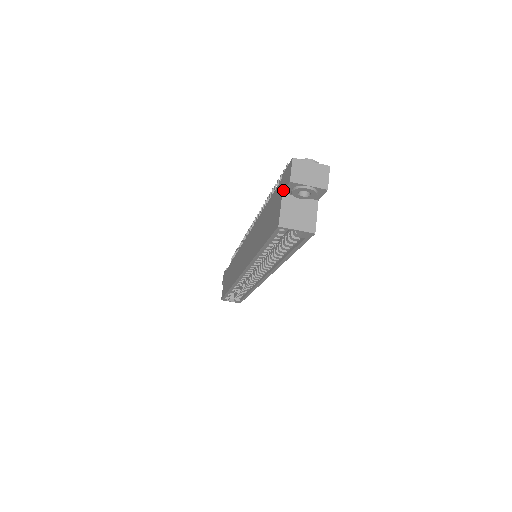
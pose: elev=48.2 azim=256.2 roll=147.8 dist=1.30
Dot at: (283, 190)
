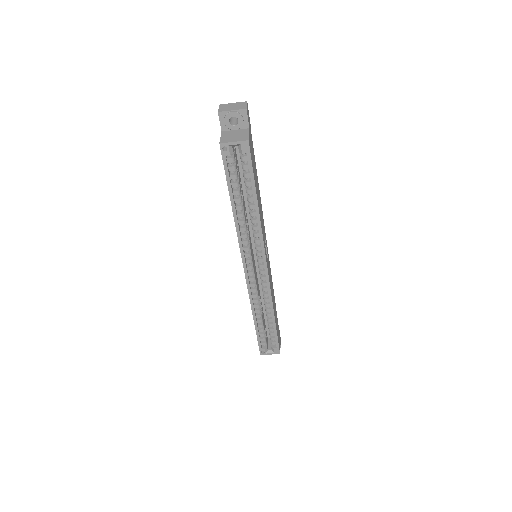
Dot at: (221, 128)
